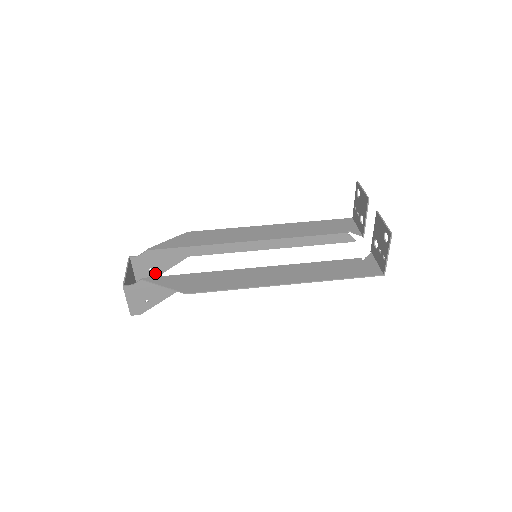
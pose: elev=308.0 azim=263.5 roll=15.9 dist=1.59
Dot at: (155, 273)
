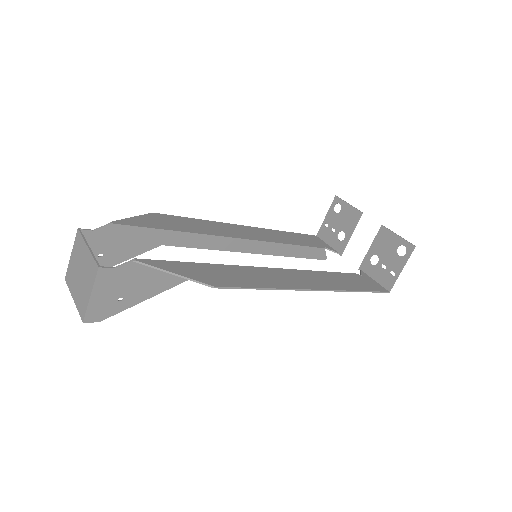
Dot at: (105, 263)
